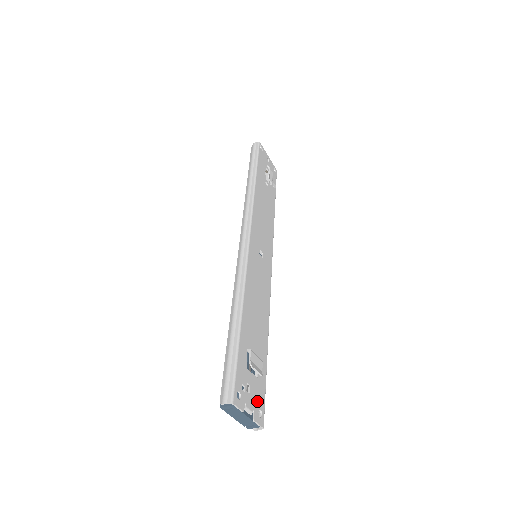
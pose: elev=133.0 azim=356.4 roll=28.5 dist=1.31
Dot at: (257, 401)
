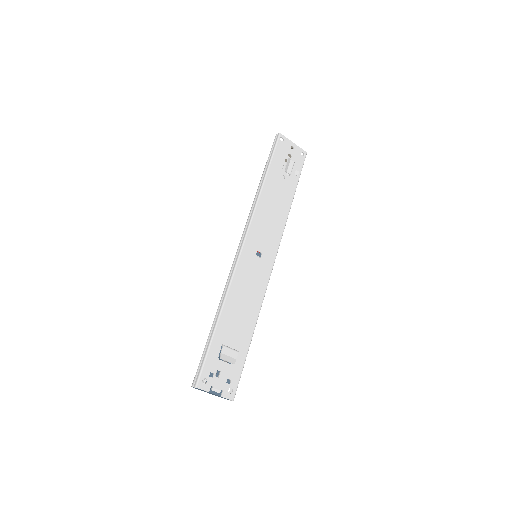
Dot at: (231, 381)
